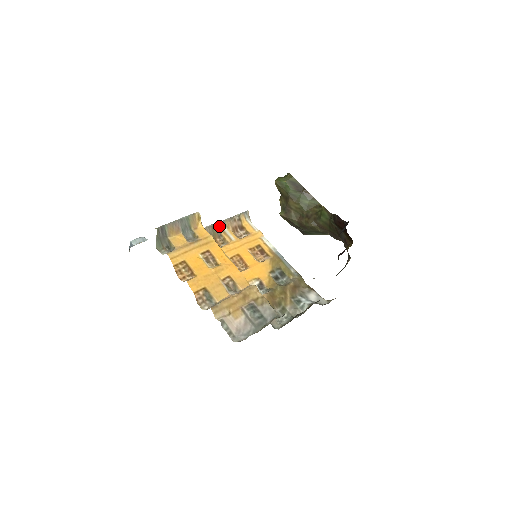
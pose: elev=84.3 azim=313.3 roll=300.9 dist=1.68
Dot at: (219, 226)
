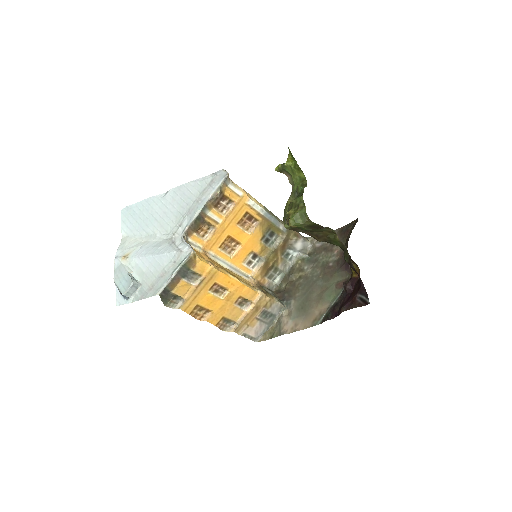
Dot at: (201, 215)
